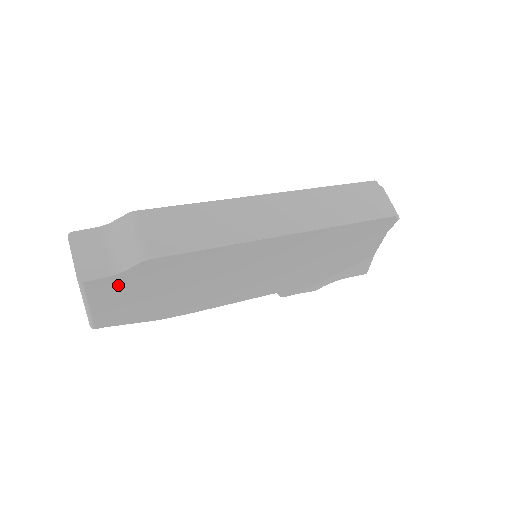
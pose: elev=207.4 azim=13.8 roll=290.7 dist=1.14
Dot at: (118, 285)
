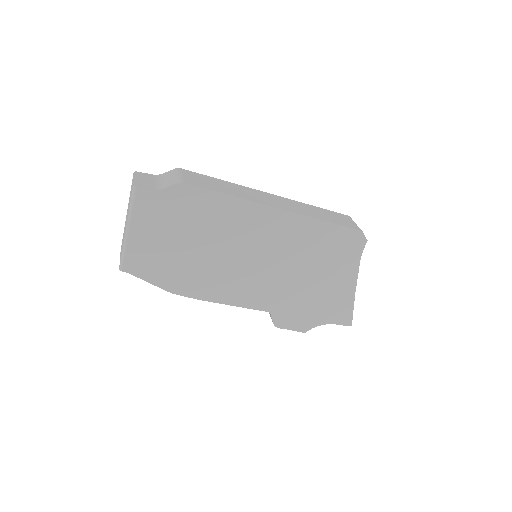
Dot at: (156, 207)
